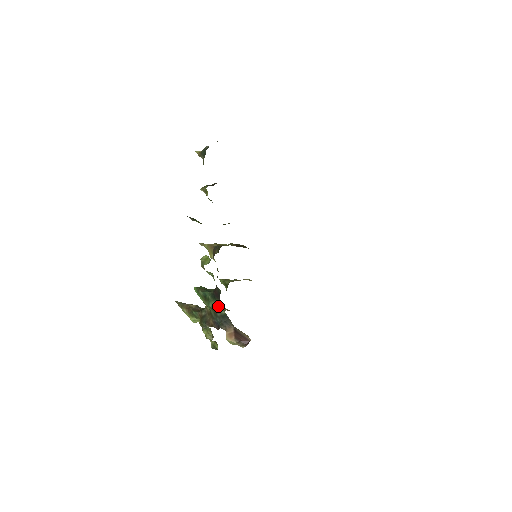
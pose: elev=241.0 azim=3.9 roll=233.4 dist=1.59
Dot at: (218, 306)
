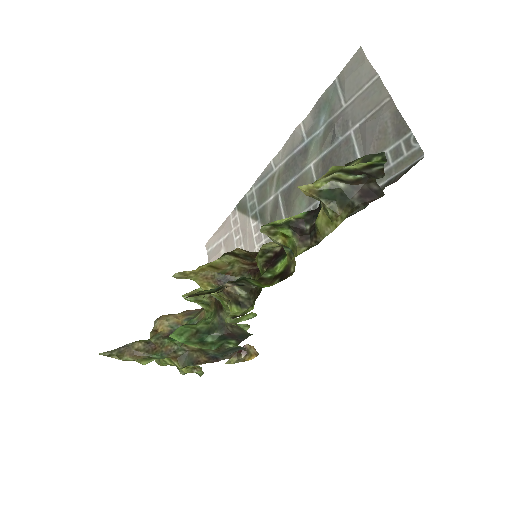
Dot at: (229, 344)
